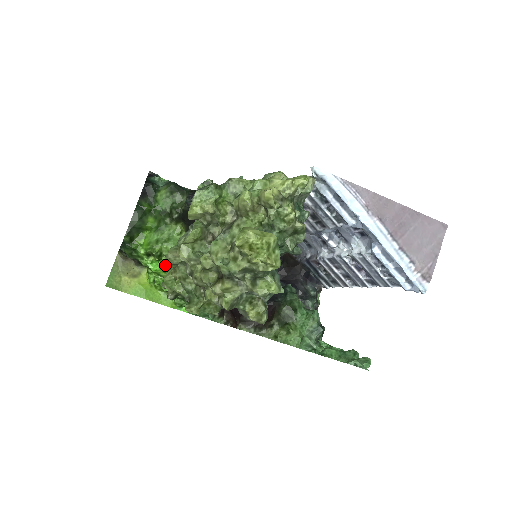
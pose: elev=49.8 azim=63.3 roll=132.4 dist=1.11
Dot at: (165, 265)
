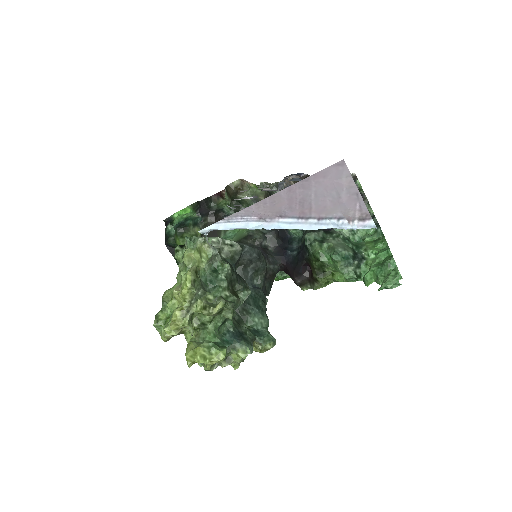
Dot at: occluded
